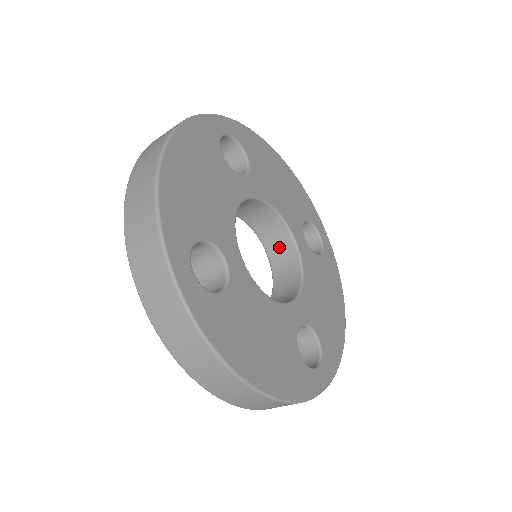
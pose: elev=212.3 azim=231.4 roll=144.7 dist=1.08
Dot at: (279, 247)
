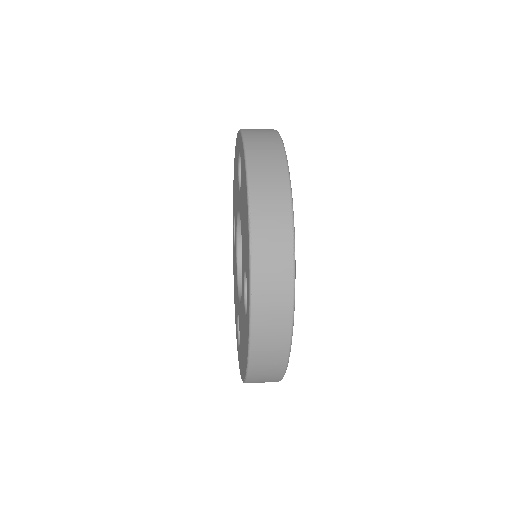
Dot at: occluded
